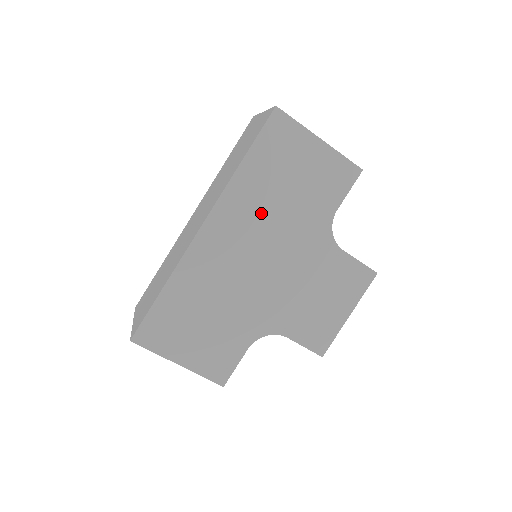
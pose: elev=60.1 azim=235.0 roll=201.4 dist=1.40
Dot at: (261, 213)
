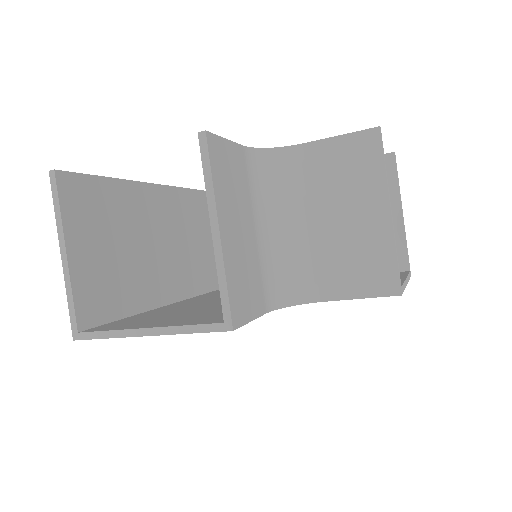
Dot at: occluded
